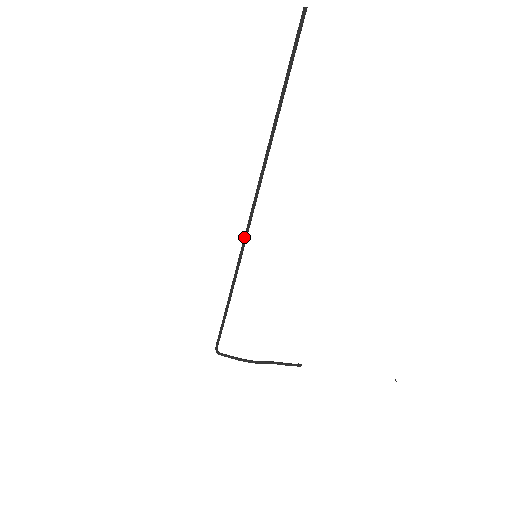
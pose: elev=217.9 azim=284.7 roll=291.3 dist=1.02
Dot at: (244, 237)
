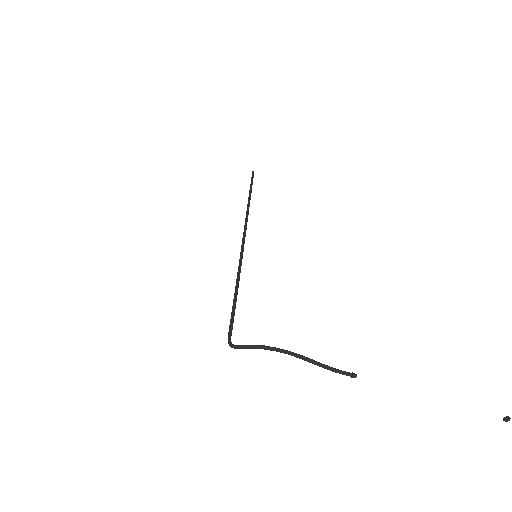
Dot at: (242, 243)
